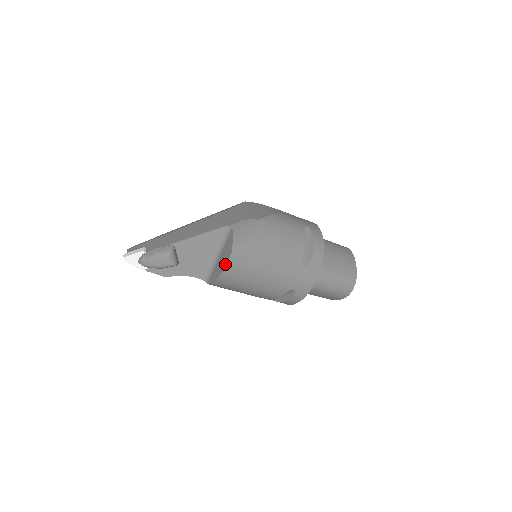
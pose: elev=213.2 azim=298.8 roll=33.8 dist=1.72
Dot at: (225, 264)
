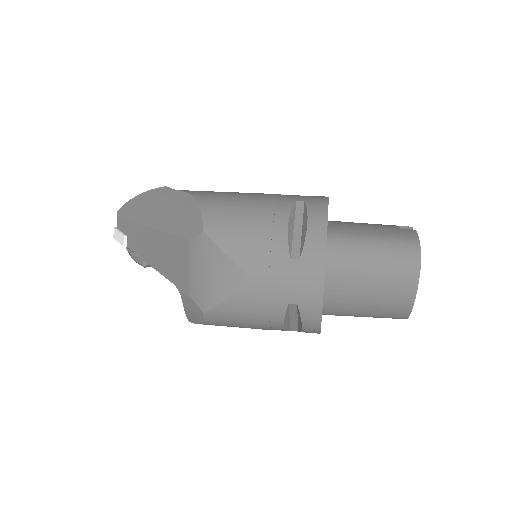
Dot at: occluded
